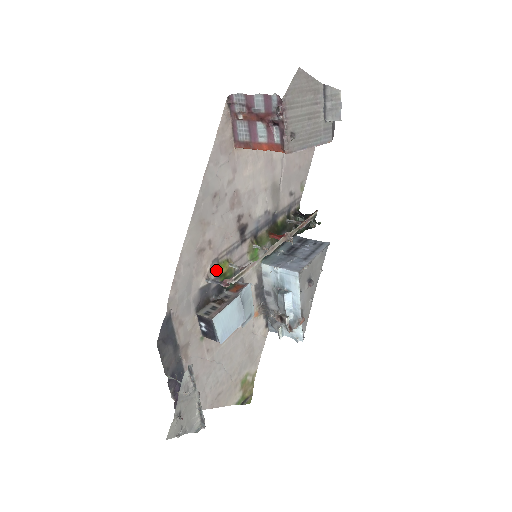
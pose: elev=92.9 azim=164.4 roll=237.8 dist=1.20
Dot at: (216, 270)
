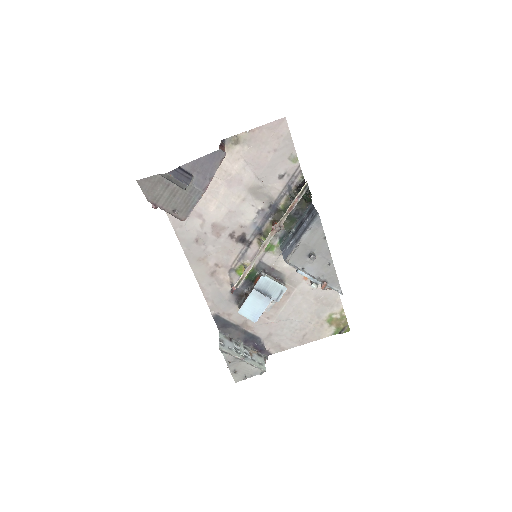
Dot at: (236, 275)
